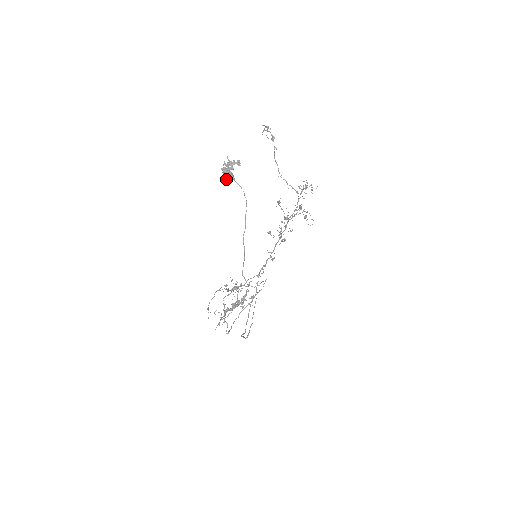
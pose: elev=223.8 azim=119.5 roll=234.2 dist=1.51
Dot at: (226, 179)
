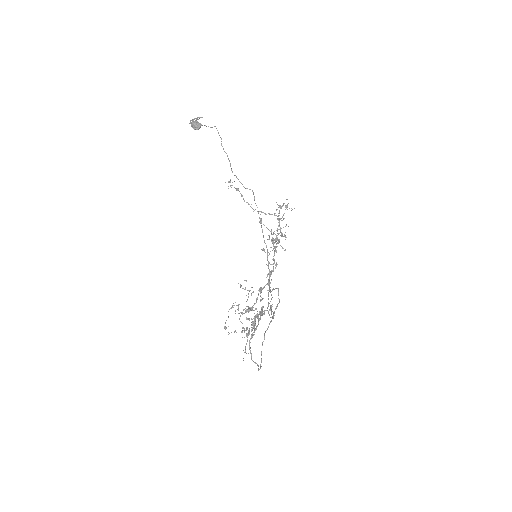
Dot at: (195, 126)
